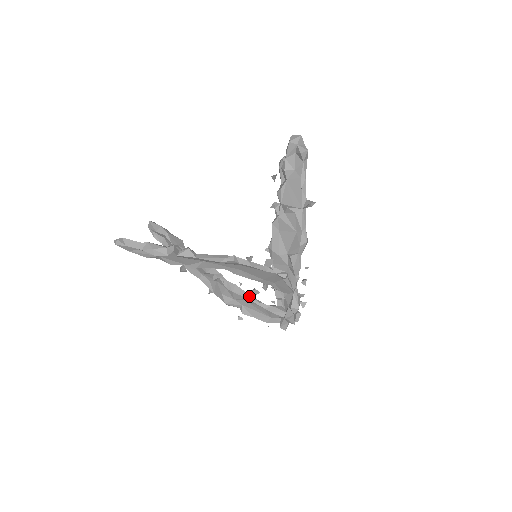
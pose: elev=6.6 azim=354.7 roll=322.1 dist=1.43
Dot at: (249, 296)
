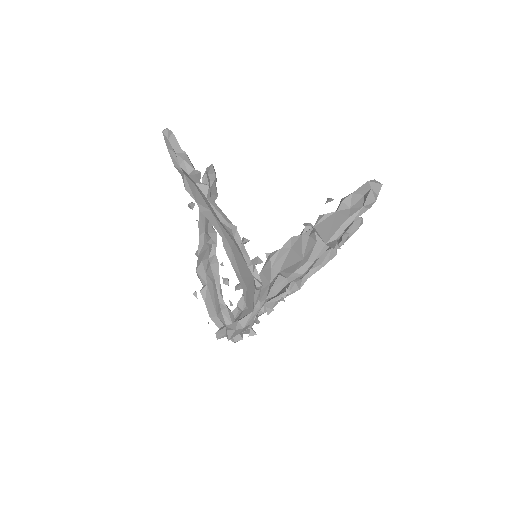
Dot at: (218, 281)
